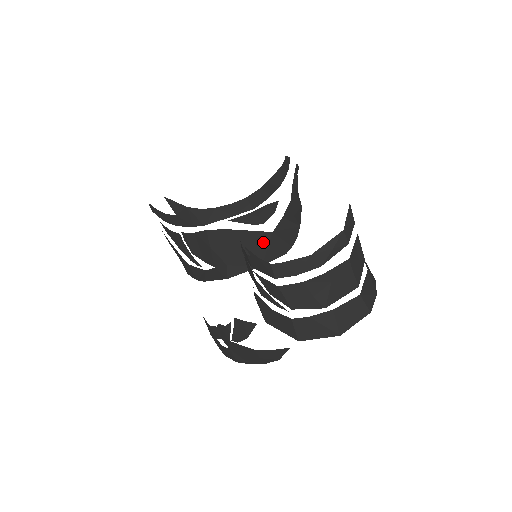
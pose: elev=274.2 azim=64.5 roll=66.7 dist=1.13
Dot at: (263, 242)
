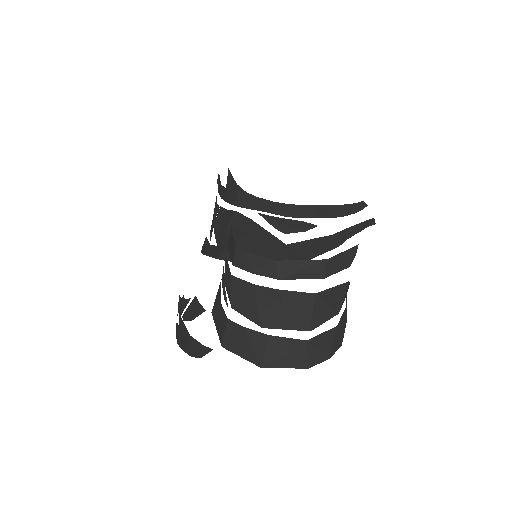
Dot at: (271, 247)
